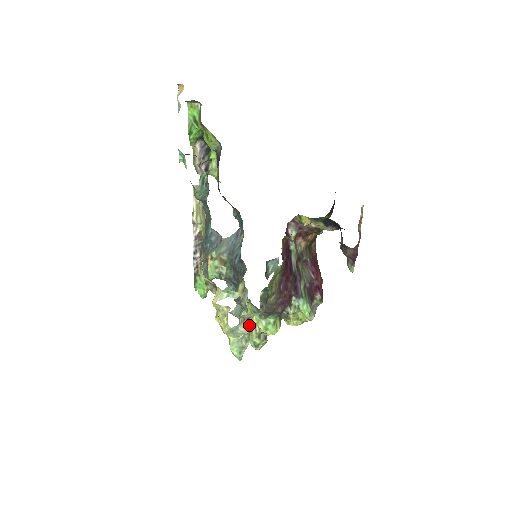
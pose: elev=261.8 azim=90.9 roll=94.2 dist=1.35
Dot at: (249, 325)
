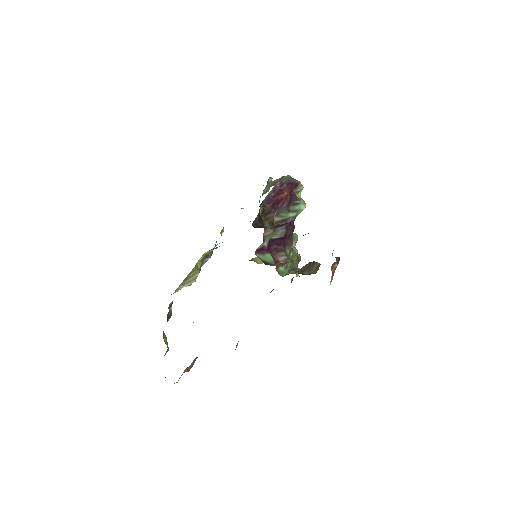
Dot at: occluded
